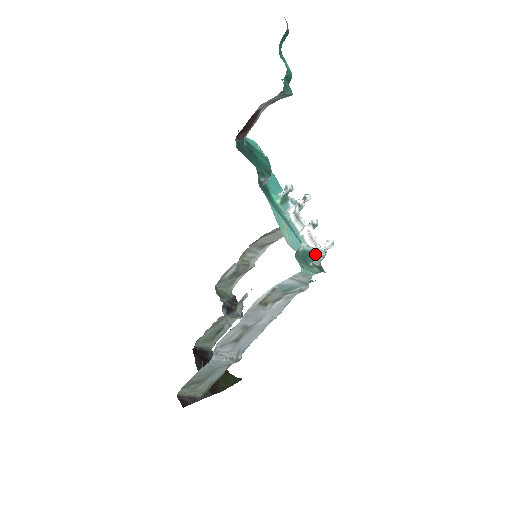
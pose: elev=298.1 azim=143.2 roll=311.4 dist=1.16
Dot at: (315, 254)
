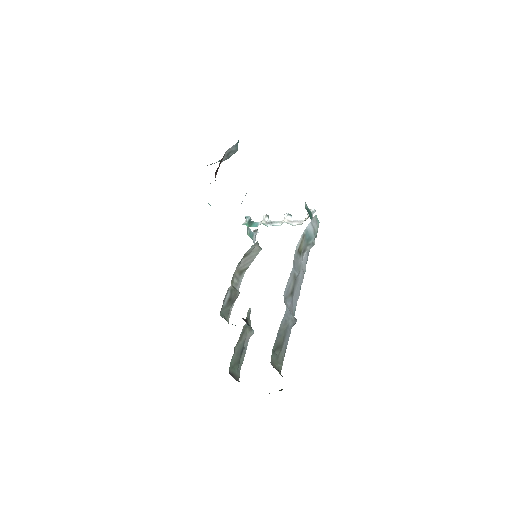
Dot at: (311, 214)
